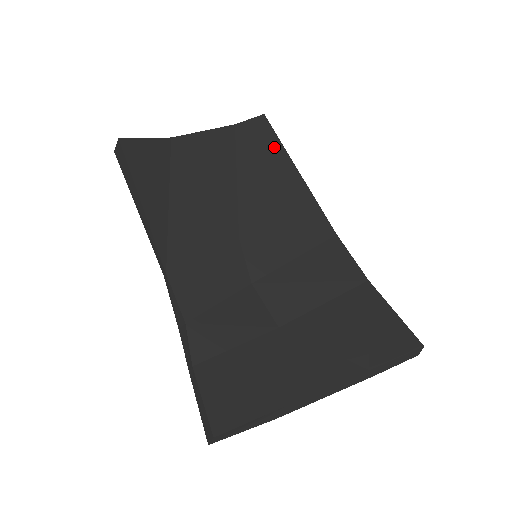
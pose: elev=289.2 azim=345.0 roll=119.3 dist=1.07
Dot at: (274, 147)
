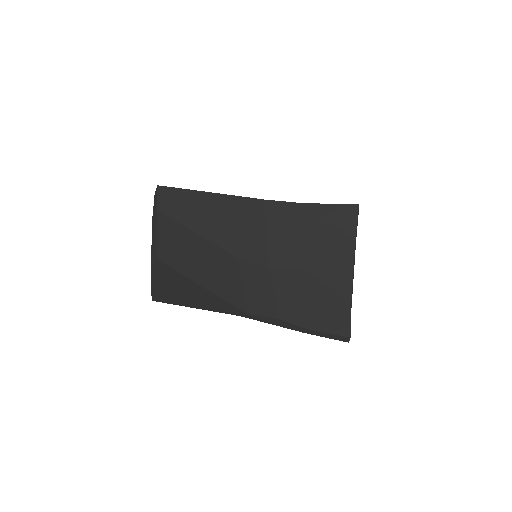
Dot at: (186, 196)
